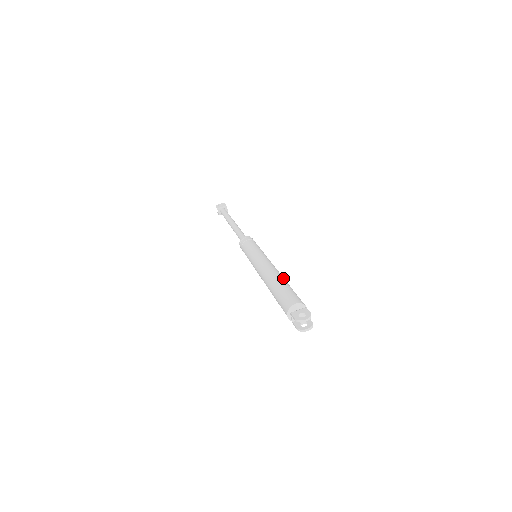
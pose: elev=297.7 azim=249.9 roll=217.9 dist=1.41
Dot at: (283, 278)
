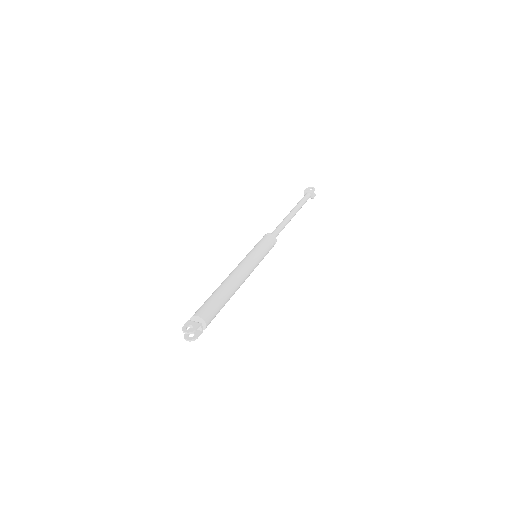
Dot at: (229, 289)
